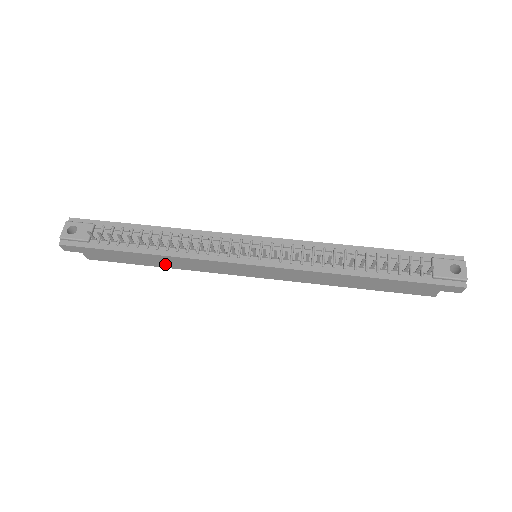
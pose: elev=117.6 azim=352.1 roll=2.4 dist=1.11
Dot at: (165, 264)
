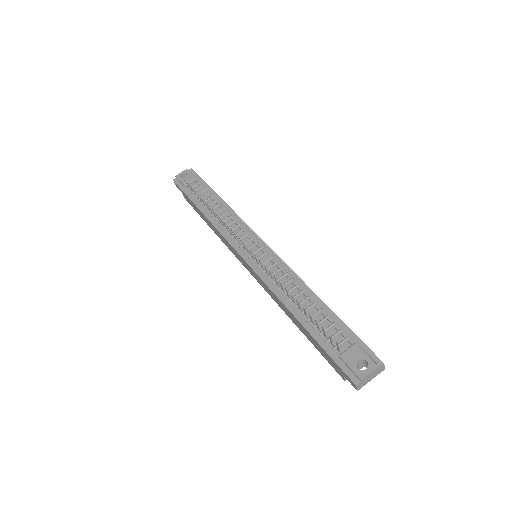
Dot at: (211, 227)
